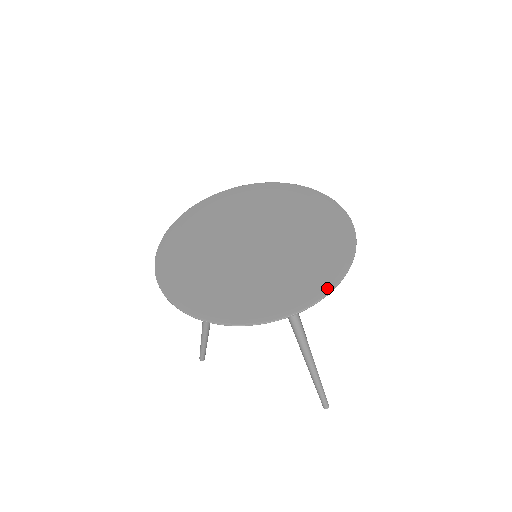
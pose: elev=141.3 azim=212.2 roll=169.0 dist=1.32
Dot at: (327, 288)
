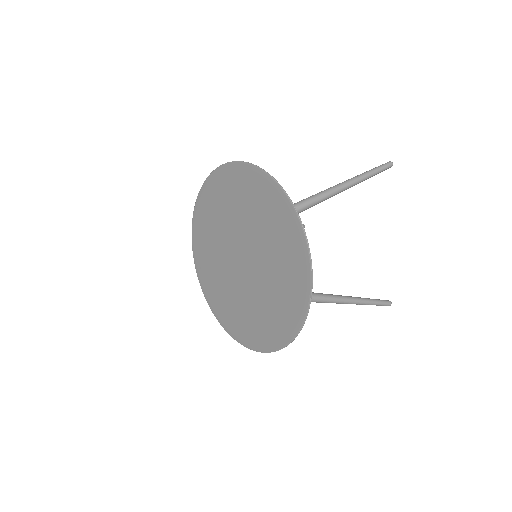
Dot at: (285, 341)
